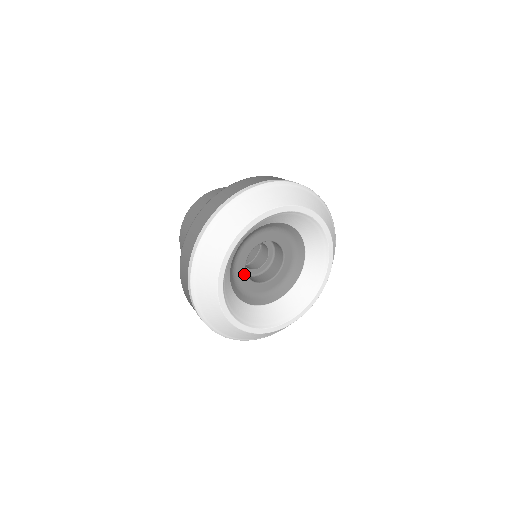
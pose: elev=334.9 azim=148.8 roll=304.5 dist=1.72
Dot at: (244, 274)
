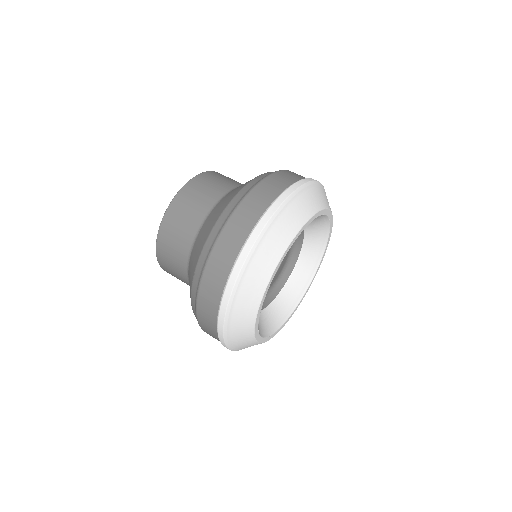
Dot at: occluded
